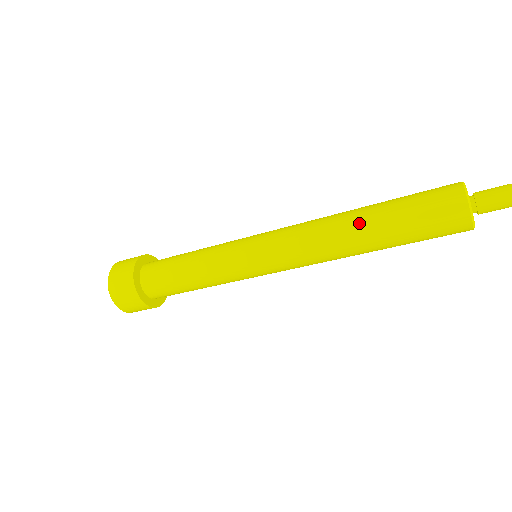
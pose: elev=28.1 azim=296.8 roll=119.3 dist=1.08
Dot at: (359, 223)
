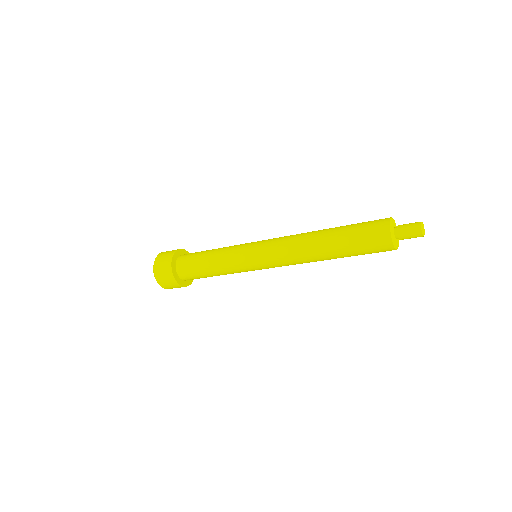
Dot at: (323, 232)
